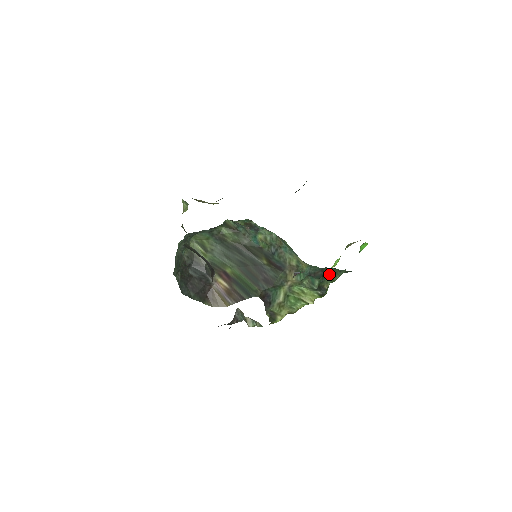
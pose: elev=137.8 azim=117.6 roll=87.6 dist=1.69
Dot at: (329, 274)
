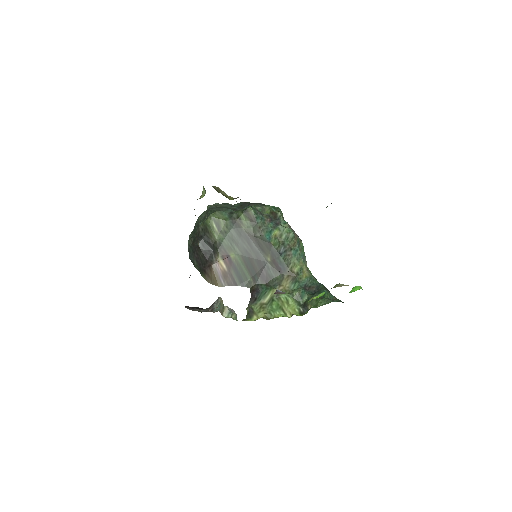
Dot at: occluded
